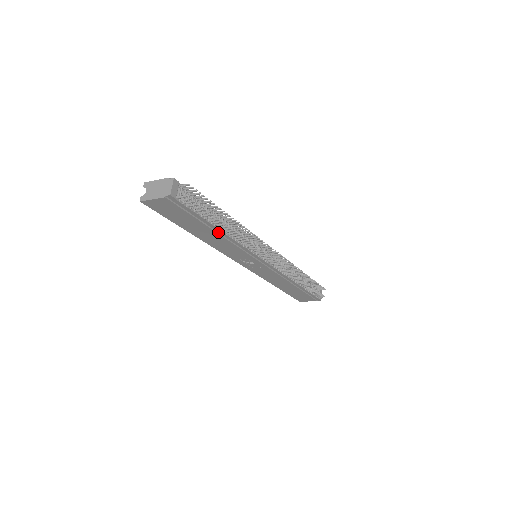
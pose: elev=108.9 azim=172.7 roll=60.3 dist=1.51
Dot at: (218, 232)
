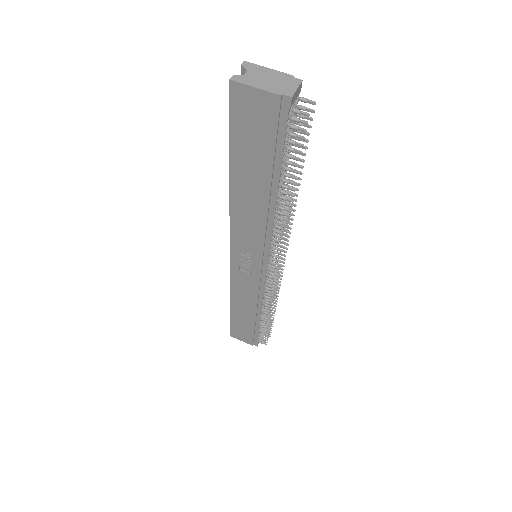
Dot at: (270, 196)
